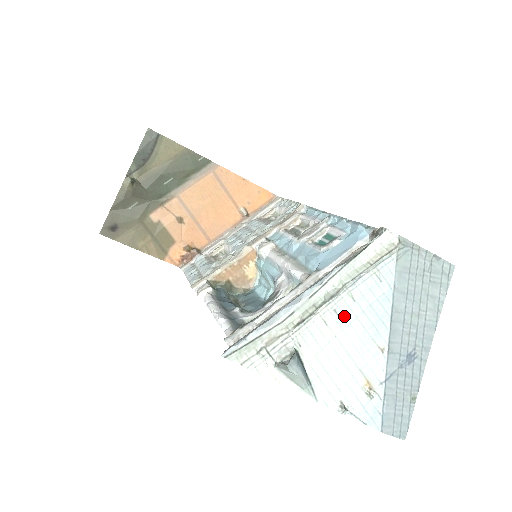
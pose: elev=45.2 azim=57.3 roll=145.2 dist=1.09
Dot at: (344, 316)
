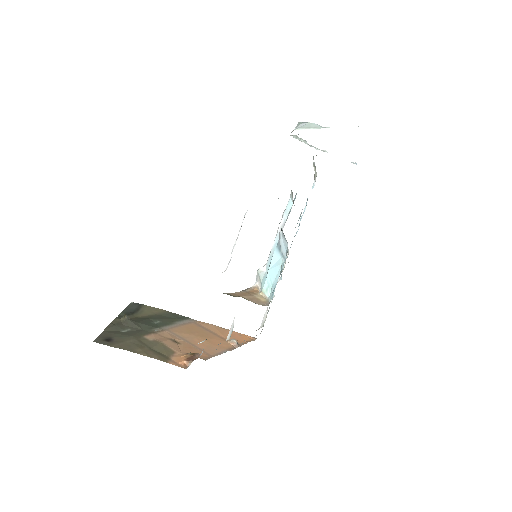
Dot at: occluded
